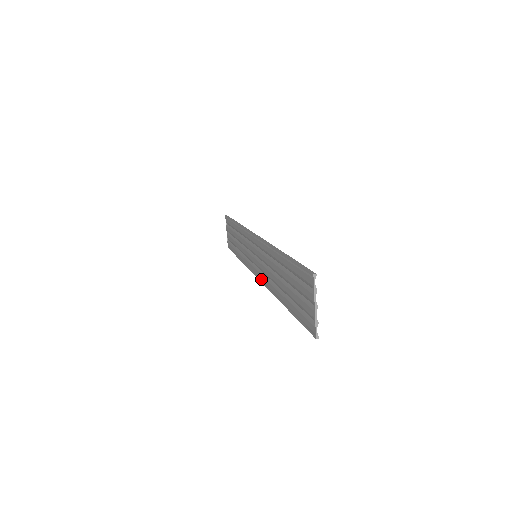
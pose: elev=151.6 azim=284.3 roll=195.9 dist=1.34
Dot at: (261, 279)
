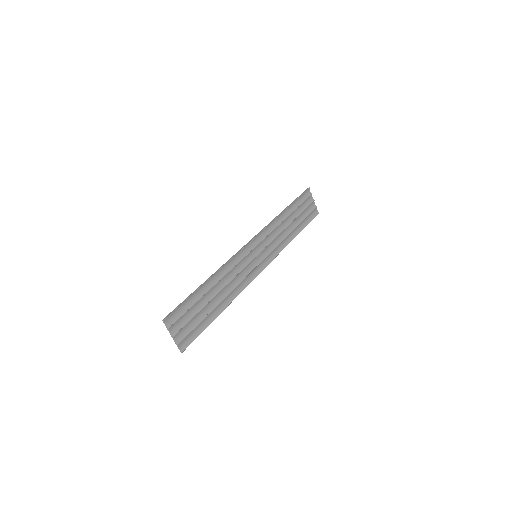
Dot at: (252, 276)
